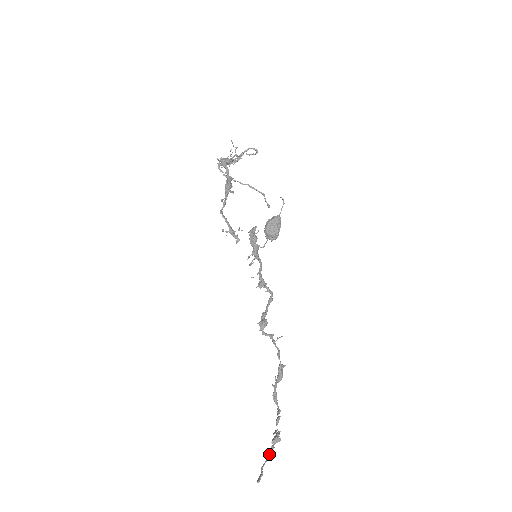
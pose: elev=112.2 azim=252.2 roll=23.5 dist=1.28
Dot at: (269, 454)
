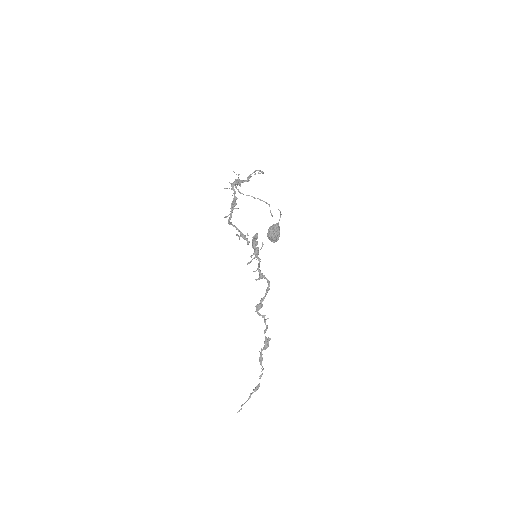
Dot at: (250, 397)
